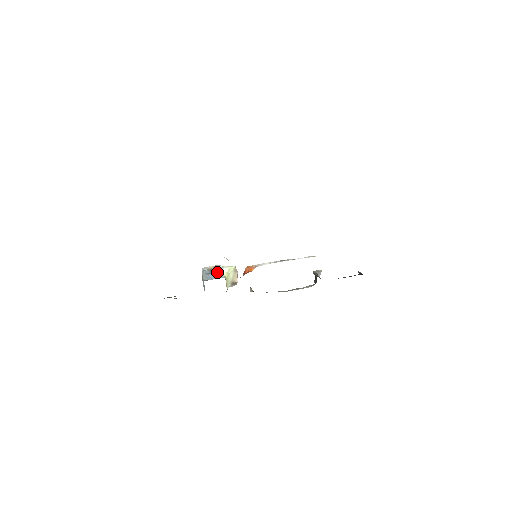
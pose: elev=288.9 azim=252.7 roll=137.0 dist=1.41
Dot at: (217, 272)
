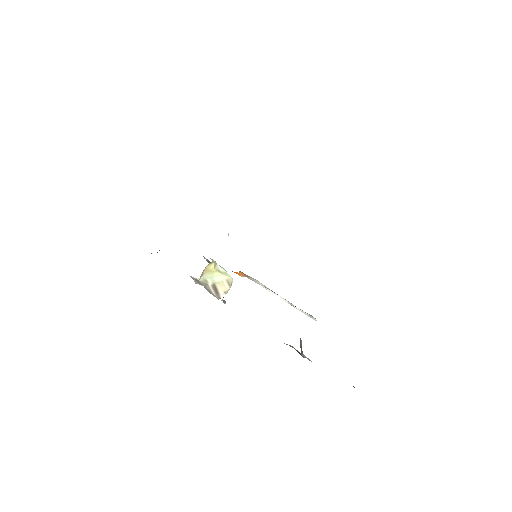
Dot at: occluded
